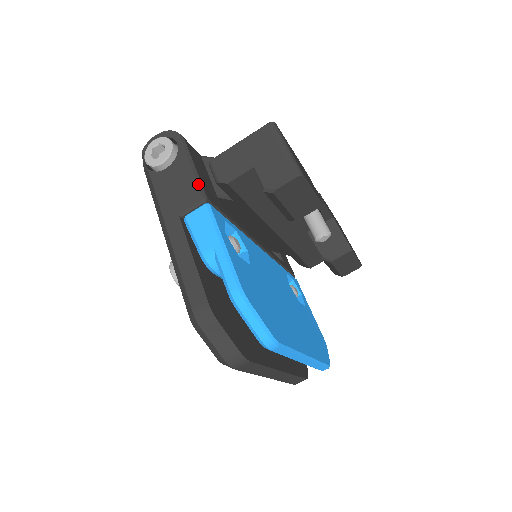
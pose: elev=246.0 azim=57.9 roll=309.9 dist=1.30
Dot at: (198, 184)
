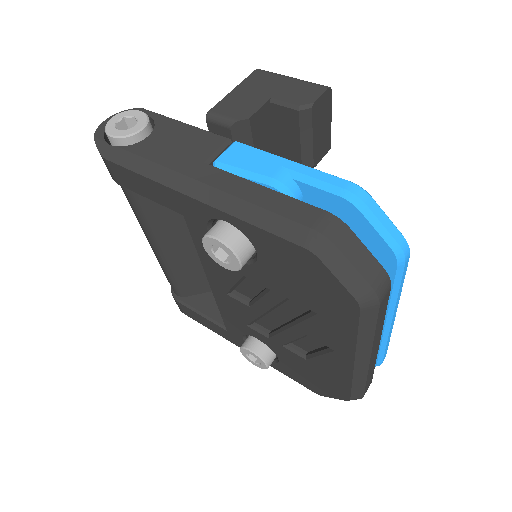
Dot at: occluded
